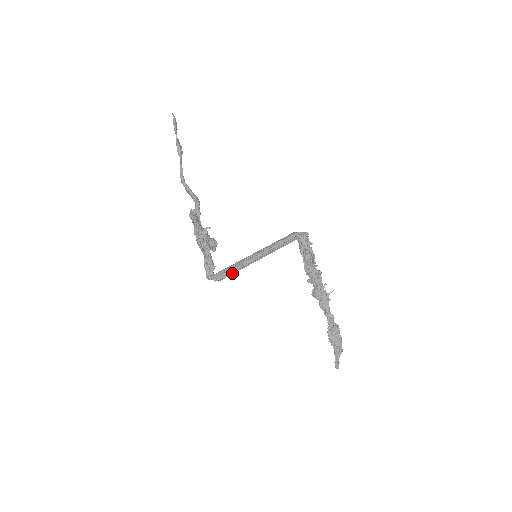
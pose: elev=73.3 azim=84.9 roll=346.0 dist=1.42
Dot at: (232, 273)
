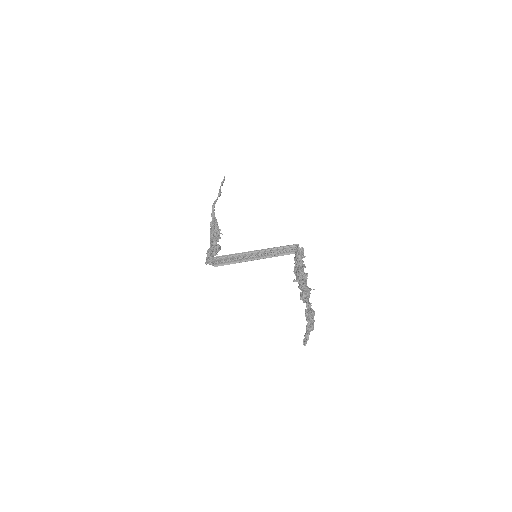
Dot at: (230, 262)
